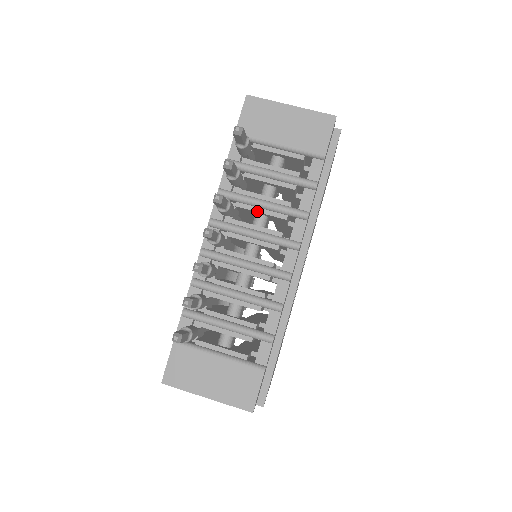
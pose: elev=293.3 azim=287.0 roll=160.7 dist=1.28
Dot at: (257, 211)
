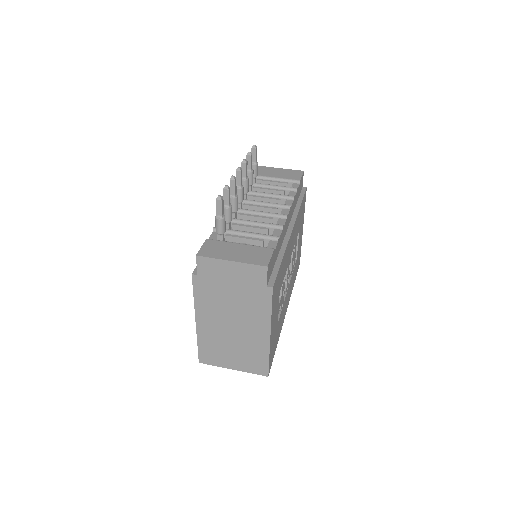
Dot at: (262, 197)
